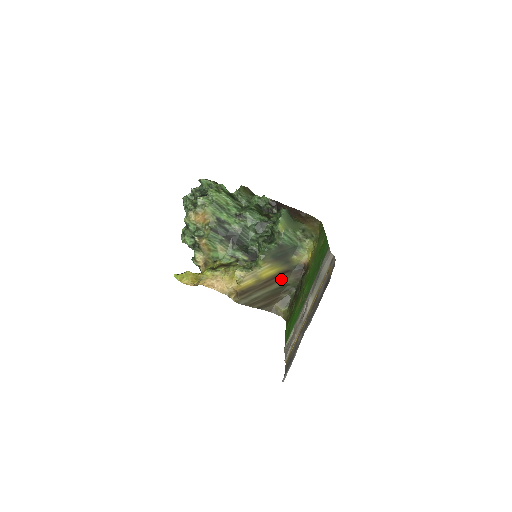
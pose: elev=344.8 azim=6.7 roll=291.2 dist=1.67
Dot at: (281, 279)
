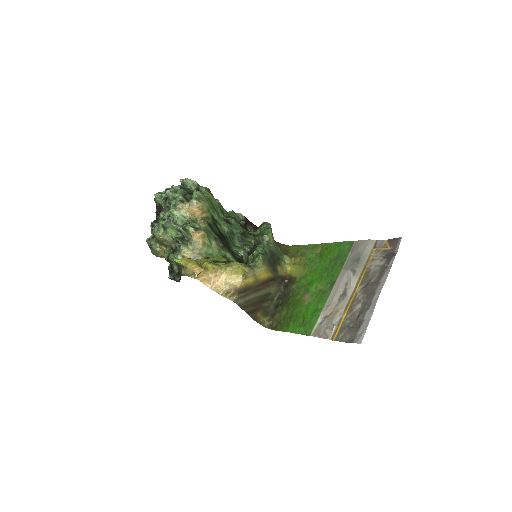
Dot at: (268, 286)
